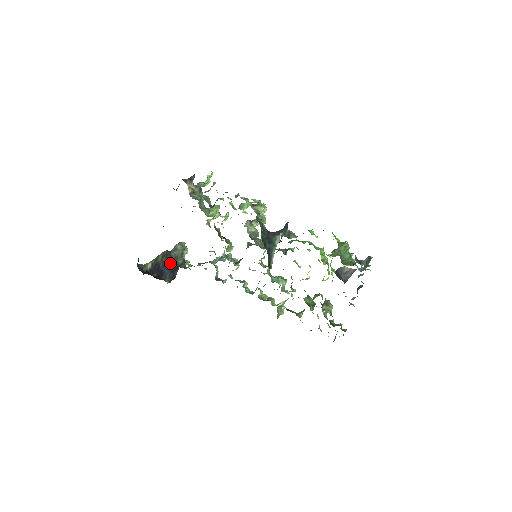
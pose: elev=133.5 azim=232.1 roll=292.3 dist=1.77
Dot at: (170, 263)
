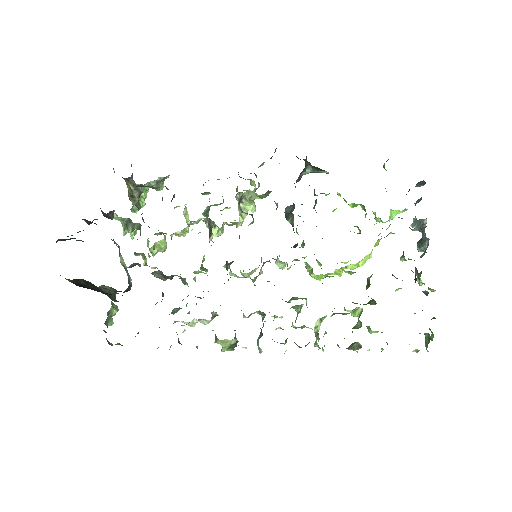
Dot at: occluded
